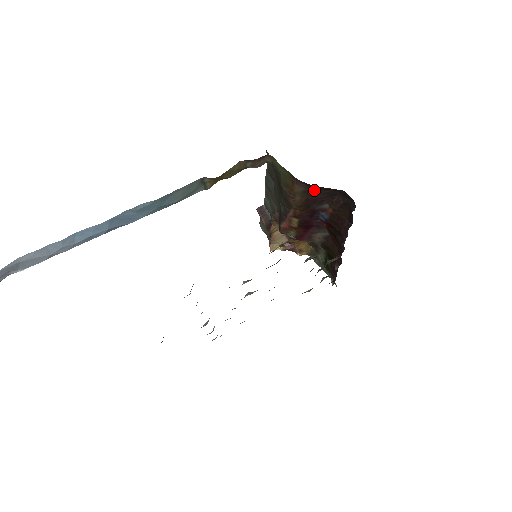
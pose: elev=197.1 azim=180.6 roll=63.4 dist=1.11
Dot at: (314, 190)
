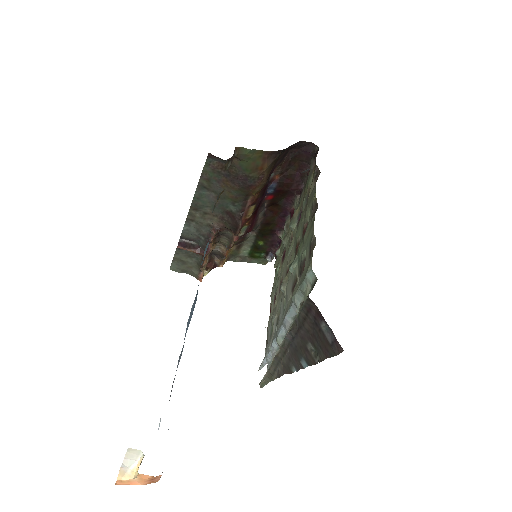
Dot at: (279, 157)
